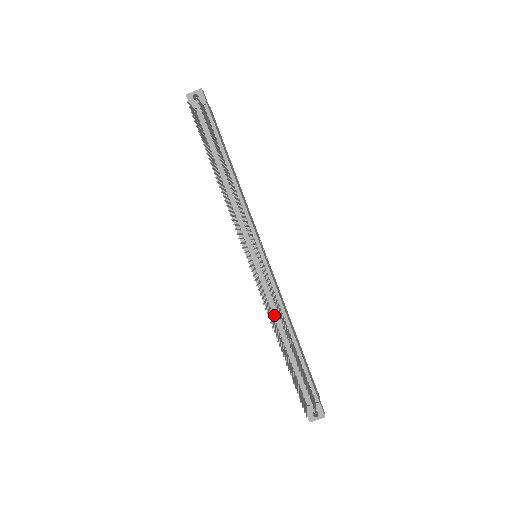
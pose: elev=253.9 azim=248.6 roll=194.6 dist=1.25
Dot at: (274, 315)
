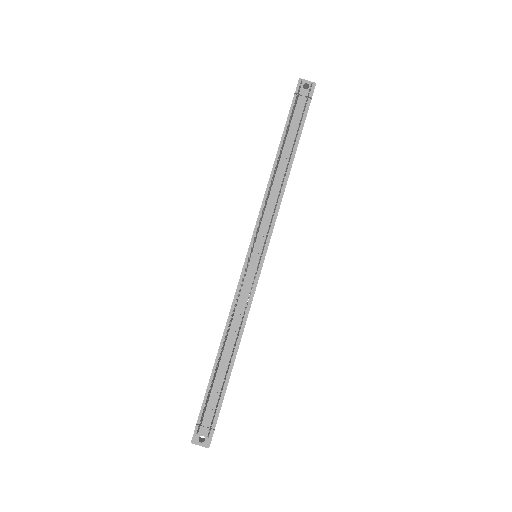
Dot at: (233, 319)
